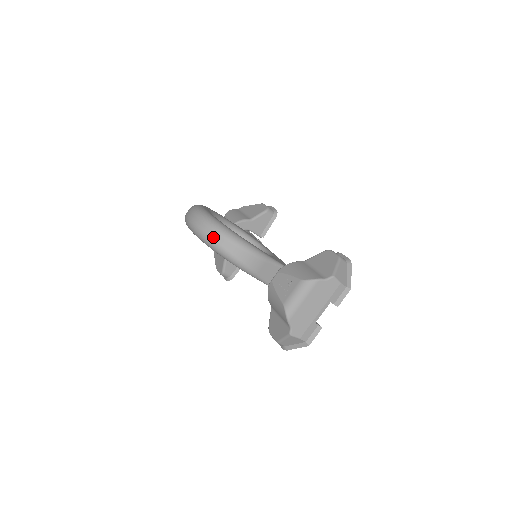
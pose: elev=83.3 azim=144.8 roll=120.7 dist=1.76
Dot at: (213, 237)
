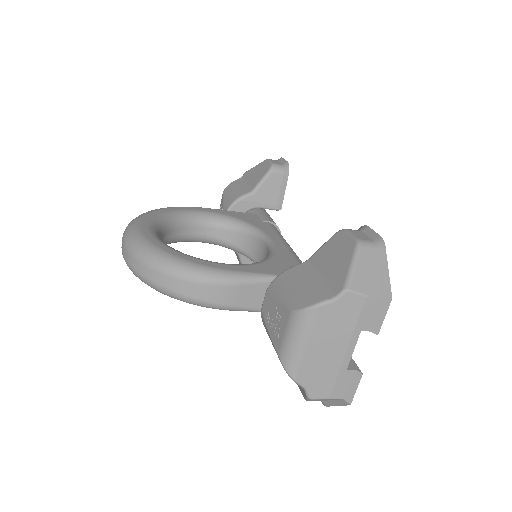
Dot at: (144, 274)
